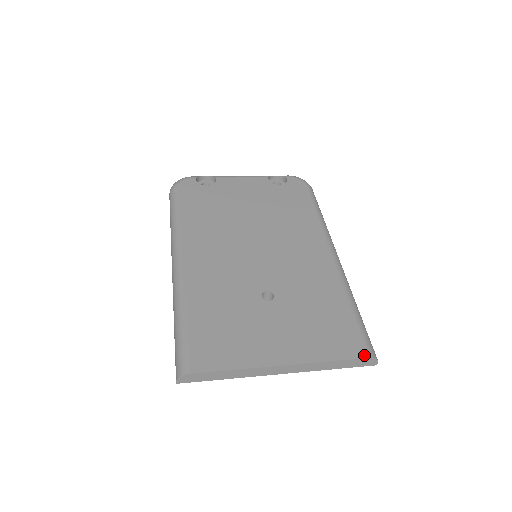
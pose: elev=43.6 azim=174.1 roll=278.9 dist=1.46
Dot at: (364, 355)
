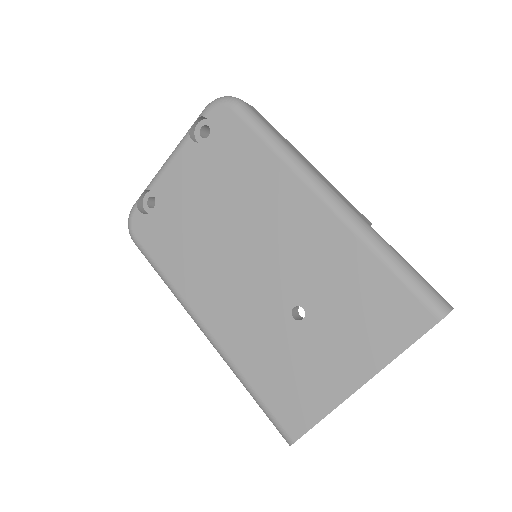
Dot at: (432, 322)
